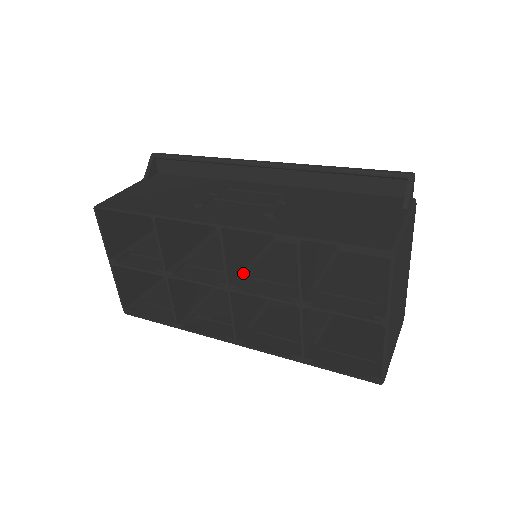
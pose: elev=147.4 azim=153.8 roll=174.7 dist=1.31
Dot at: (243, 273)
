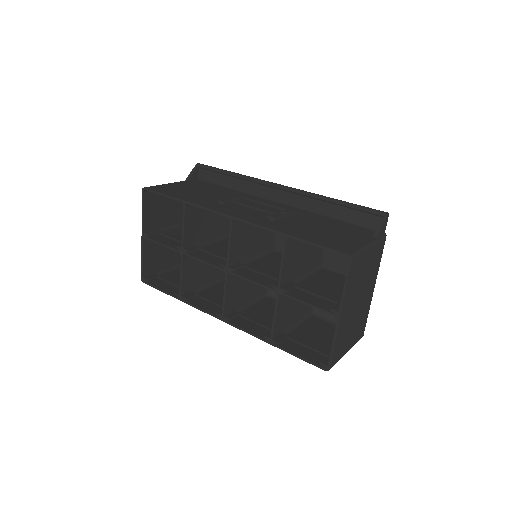
Dot at: (241, 263)
